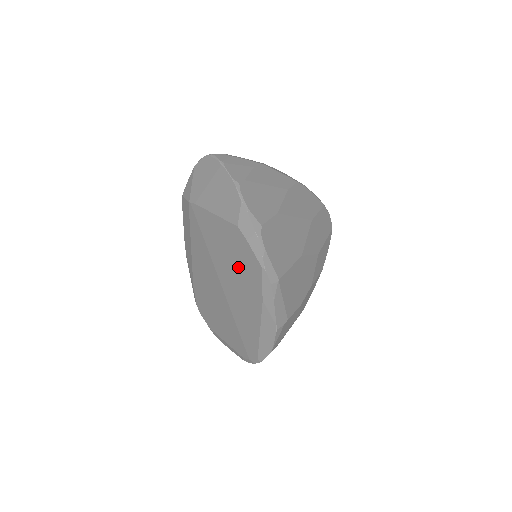
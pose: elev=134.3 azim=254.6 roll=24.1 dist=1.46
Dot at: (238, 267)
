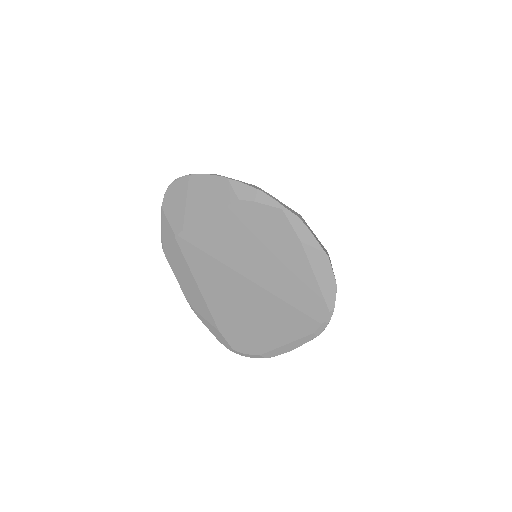
Dot at: (259, 239)
